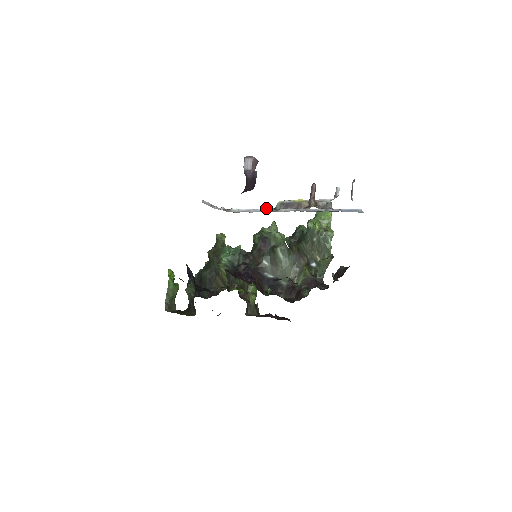
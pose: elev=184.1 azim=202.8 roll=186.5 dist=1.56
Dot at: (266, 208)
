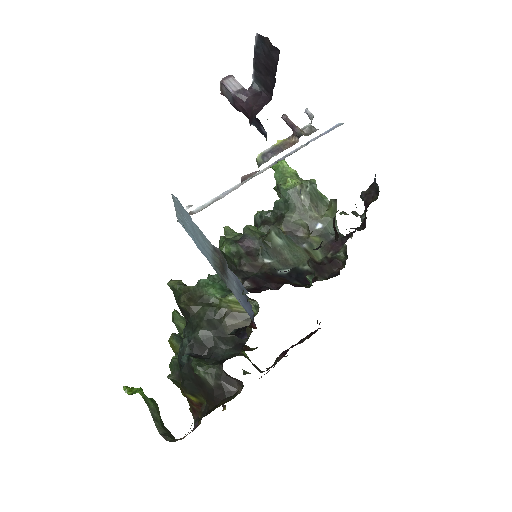
Dot at: (242, 177)
